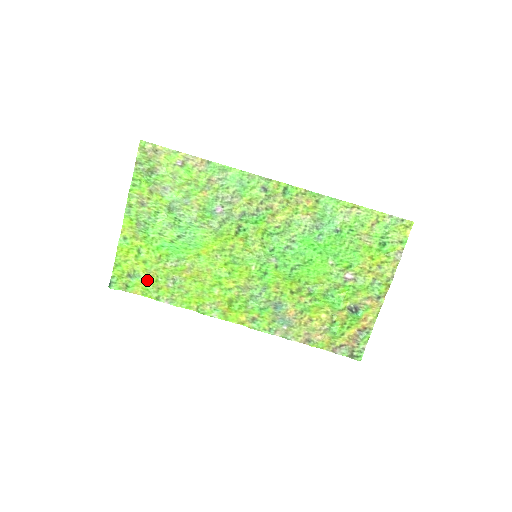
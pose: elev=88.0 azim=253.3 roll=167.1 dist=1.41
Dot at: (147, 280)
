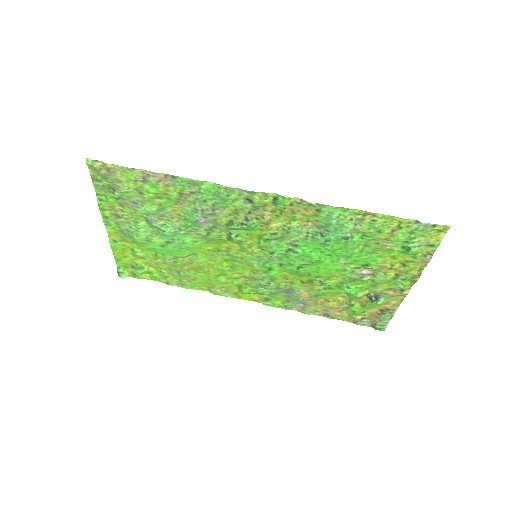
Dot at: (152, 270)
